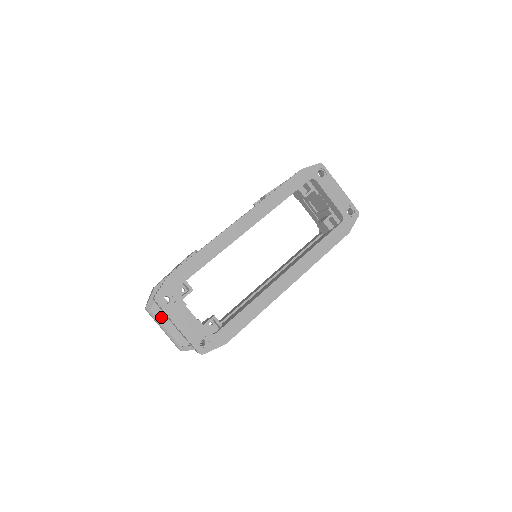
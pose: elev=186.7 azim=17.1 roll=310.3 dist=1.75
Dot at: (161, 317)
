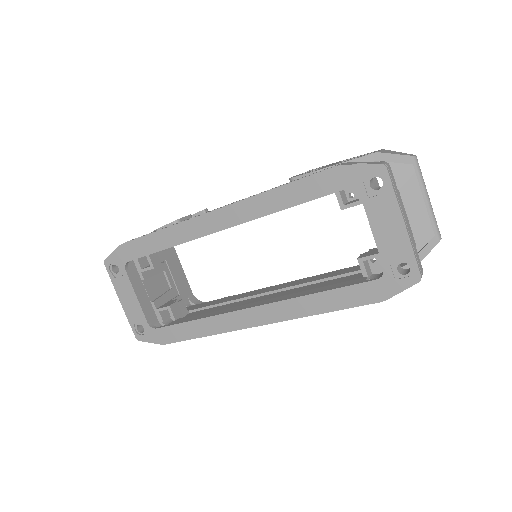
Dot at: occluded
